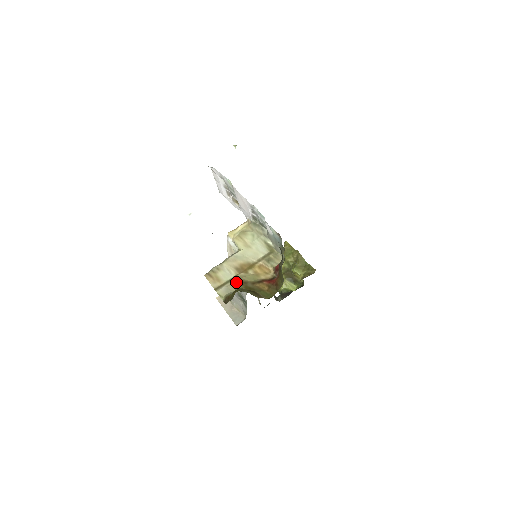
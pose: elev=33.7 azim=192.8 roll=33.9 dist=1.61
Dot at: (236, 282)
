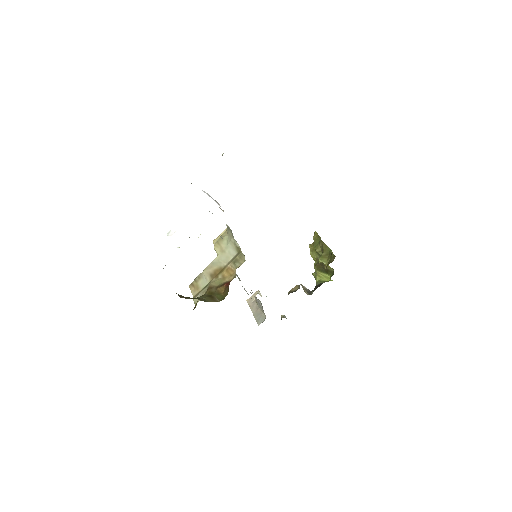
Dot at: (207, 288)
